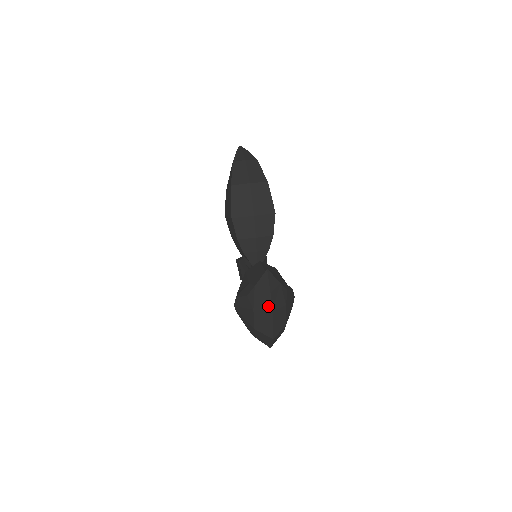
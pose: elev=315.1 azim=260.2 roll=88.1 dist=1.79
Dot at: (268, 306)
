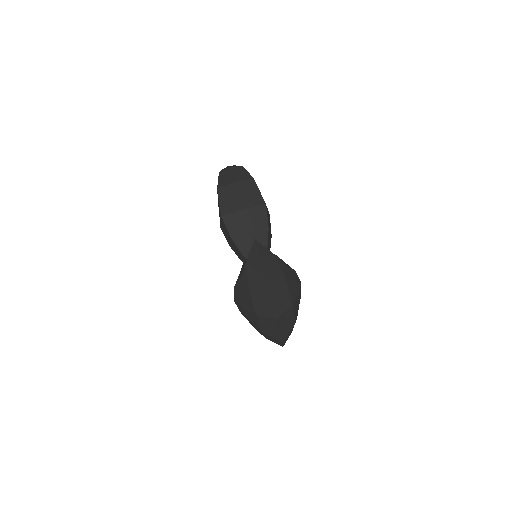
Dot at: (262, 277)
